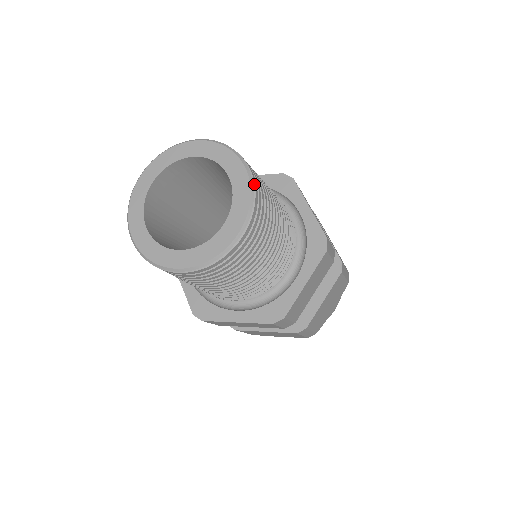
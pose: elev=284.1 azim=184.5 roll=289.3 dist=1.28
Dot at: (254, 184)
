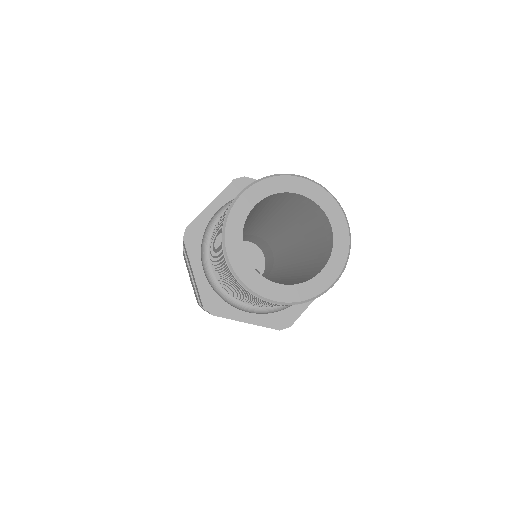
Dot at: (318, 184)
